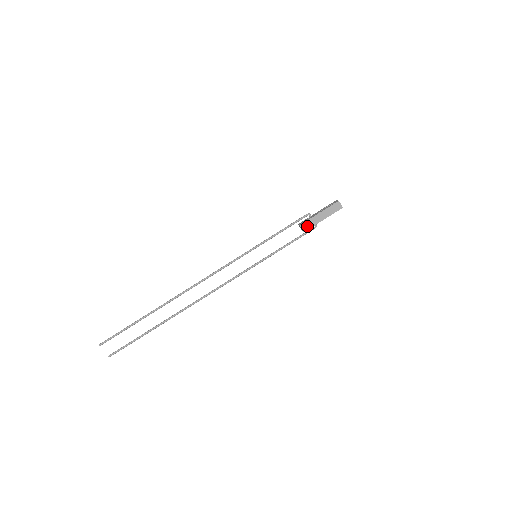
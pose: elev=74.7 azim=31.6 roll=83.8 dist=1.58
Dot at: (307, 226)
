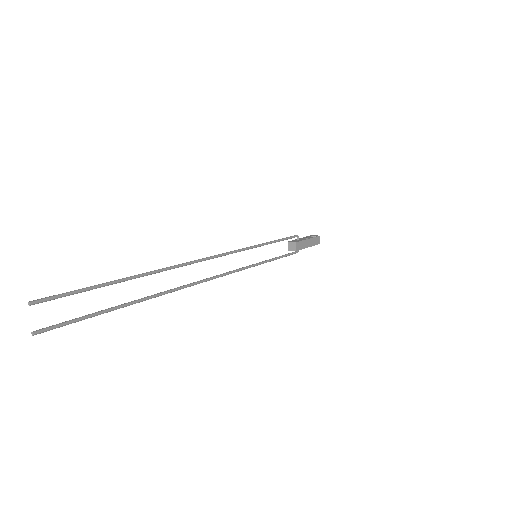
Dot at: (299, 246)
